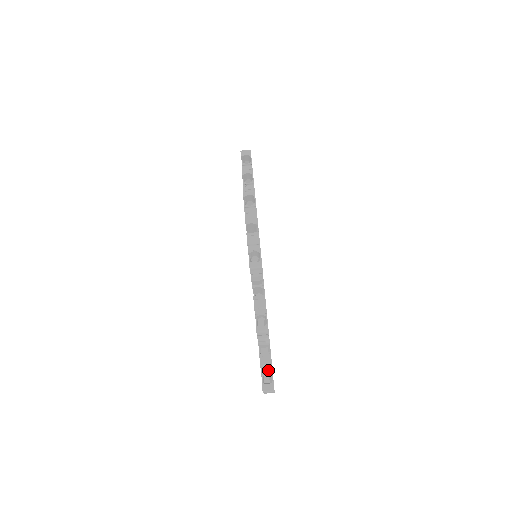
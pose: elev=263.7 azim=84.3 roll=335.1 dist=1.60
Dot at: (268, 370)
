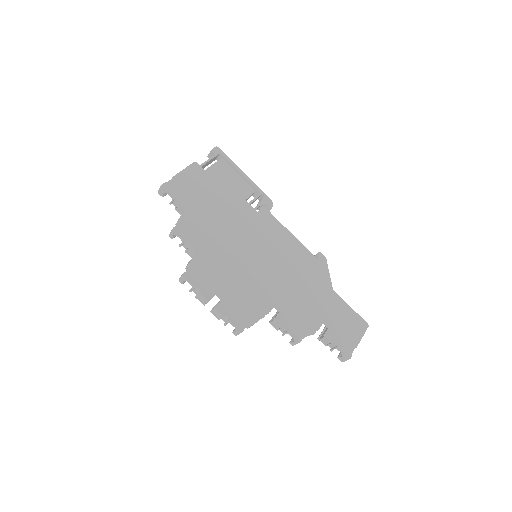
Dot at: (334, 346)
